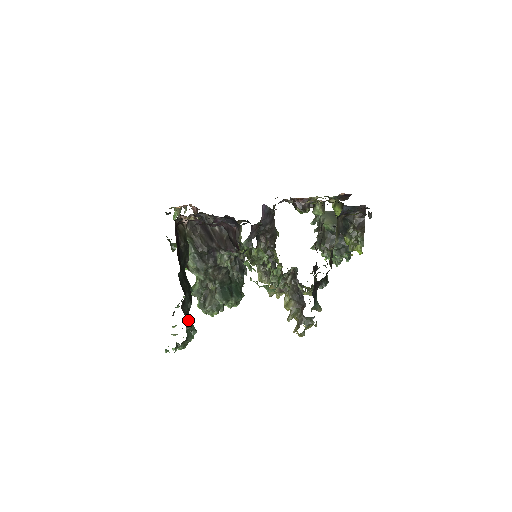
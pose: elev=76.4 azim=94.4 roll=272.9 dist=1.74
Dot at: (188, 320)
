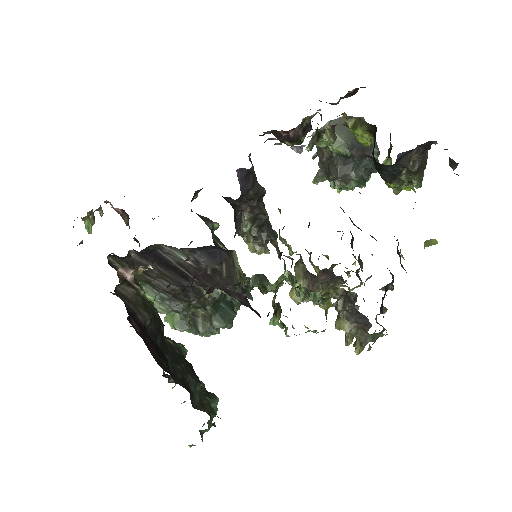
Dot at: (206, 408)
